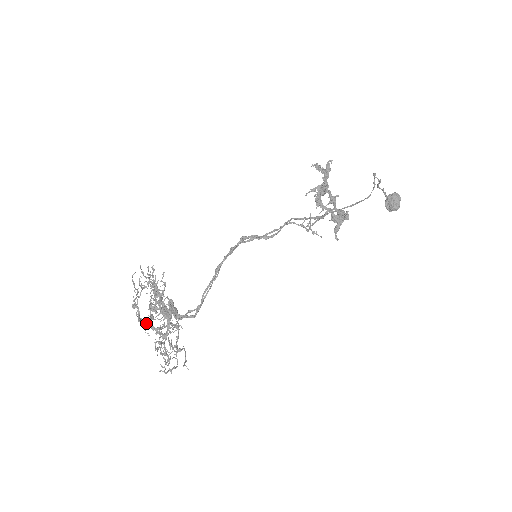
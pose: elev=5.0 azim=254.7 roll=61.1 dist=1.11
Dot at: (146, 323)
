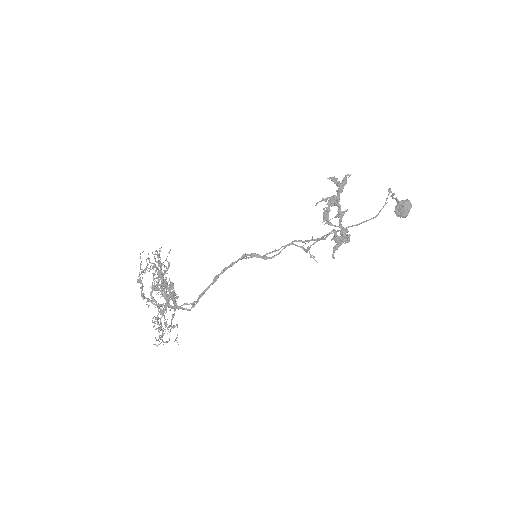
Dot at: (147, 298)
